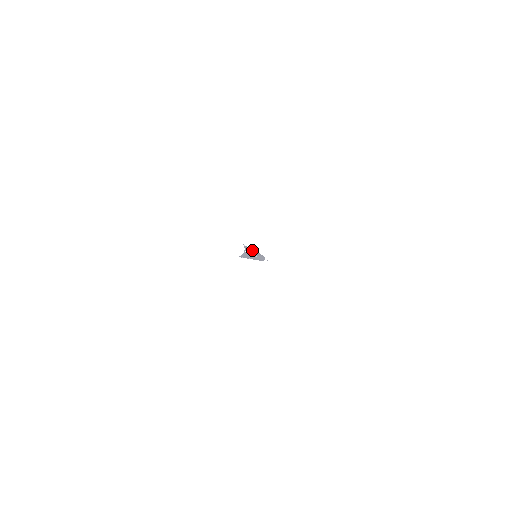
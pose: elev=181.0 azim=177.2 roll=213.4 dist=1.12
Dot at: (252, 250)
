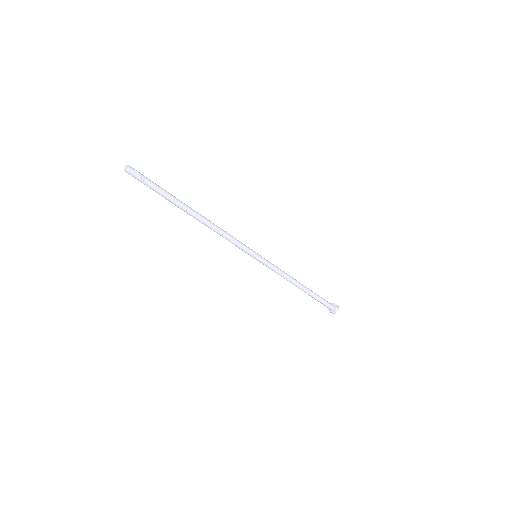
Dot at: (188, 207)
